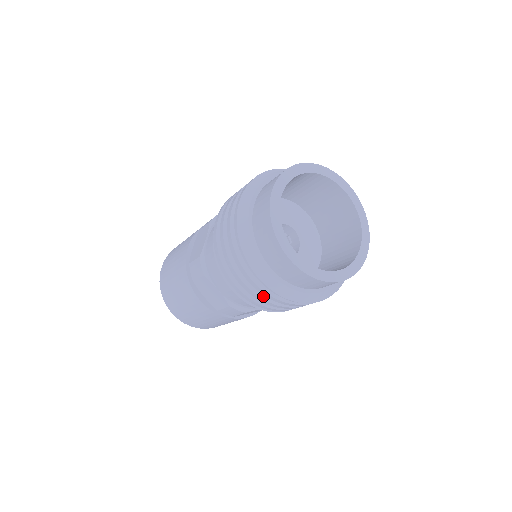
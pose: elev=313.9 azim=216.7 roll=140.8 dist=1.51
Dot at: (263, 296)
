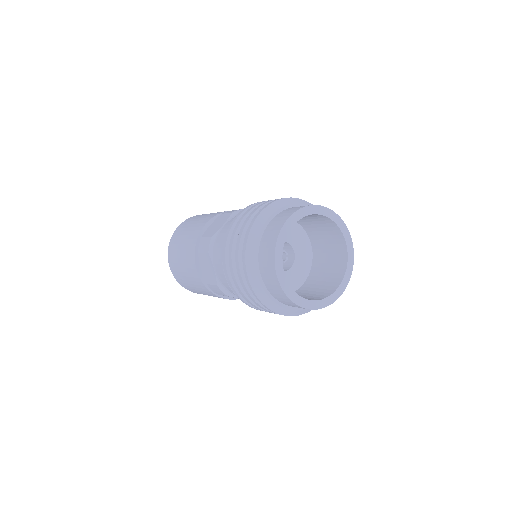
Dot at: occluded
